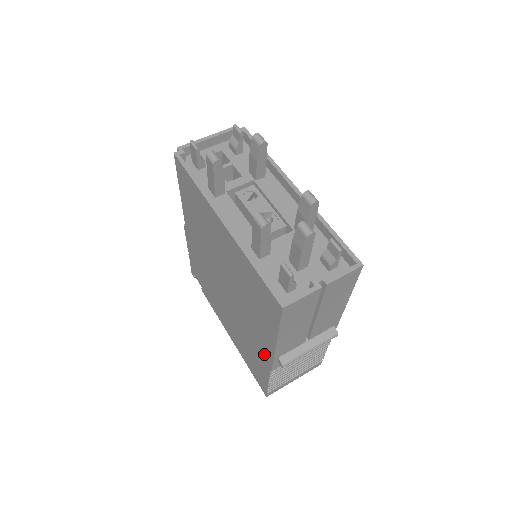
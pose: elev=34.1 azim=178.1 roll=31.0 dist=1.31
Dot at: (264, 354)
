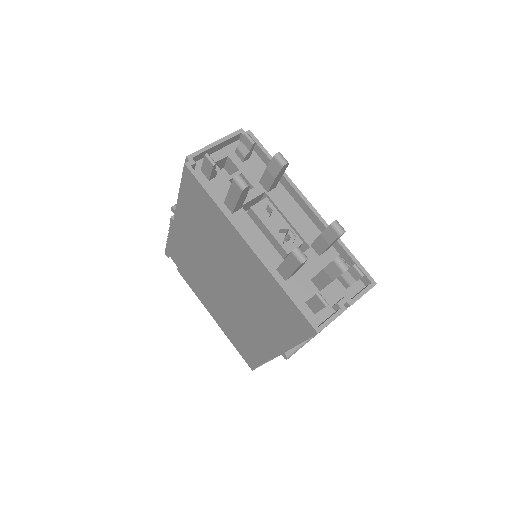
Dot at: (267, 347)
